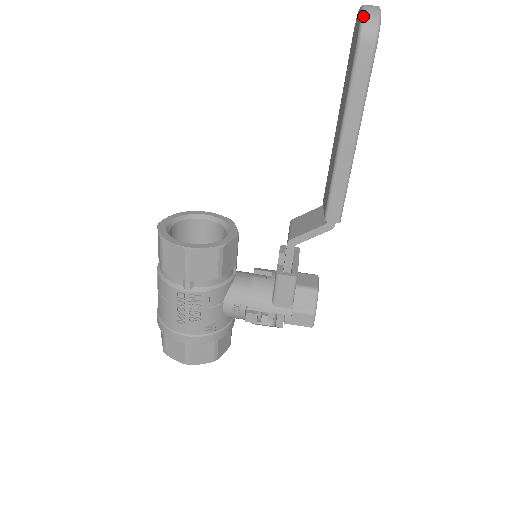
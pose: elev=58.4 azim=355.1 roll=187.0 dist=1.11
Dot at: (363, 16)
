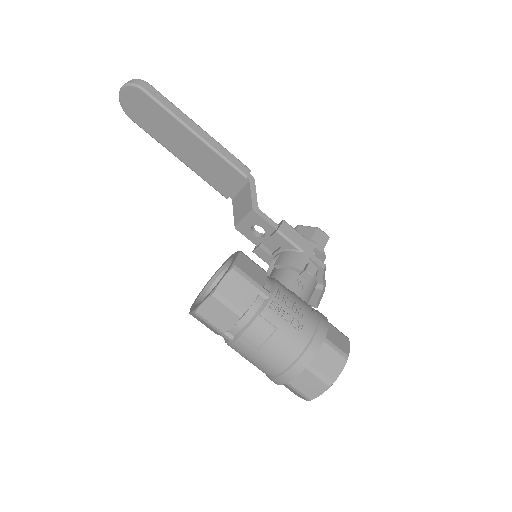
Dot at: (129, 83)
